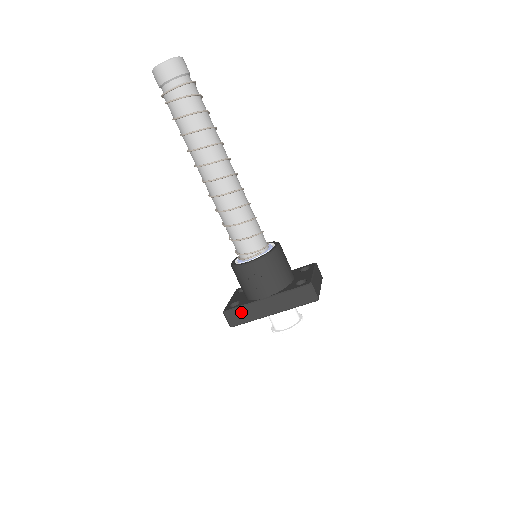
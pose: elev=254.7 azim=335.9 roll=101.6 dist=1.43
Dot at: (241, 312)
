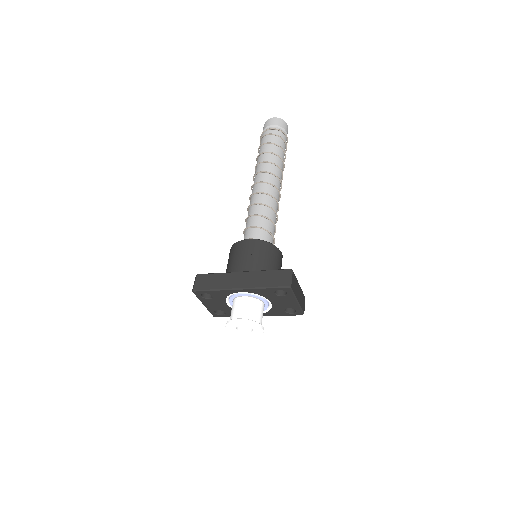
Dot at: (212, 278)
